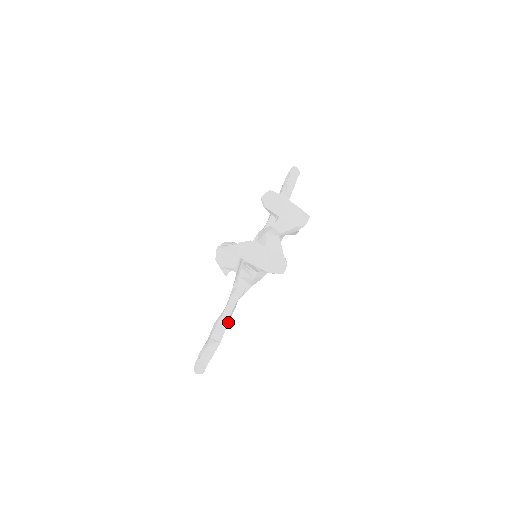
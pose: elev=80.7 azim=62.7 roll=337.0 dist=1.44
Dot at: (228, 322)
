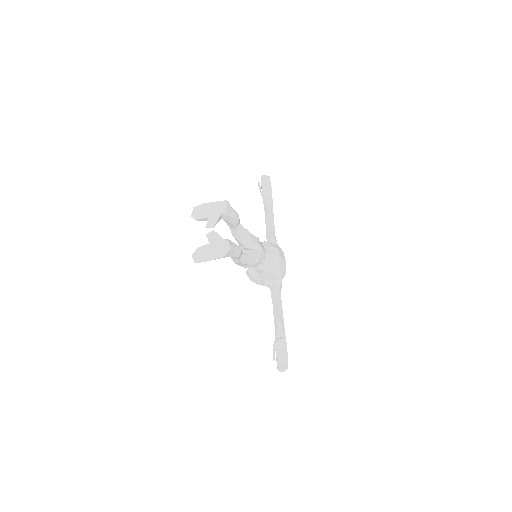
Dot at: (282, 318)
